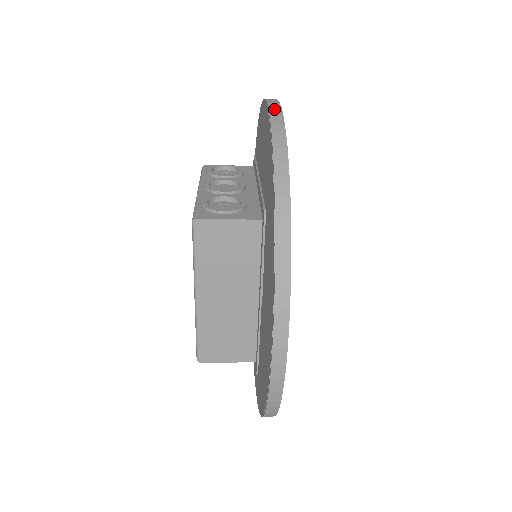
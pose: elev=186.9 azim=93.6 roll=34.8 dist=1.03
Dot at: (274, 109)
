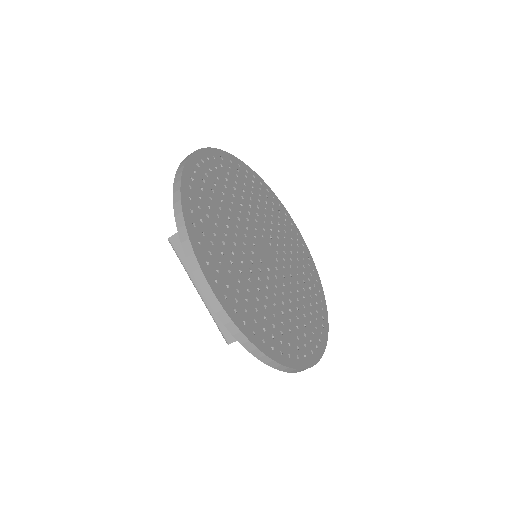
Dot at: occluded
